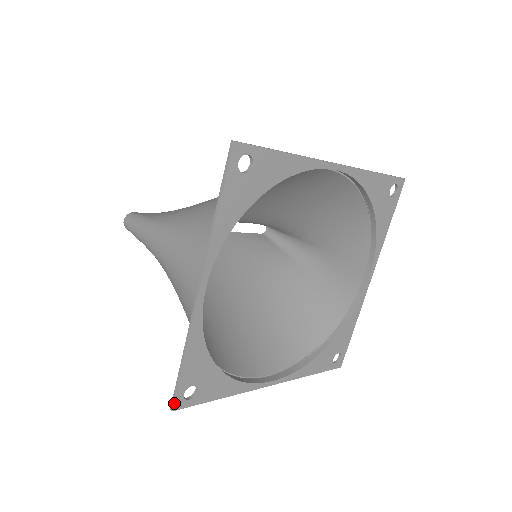
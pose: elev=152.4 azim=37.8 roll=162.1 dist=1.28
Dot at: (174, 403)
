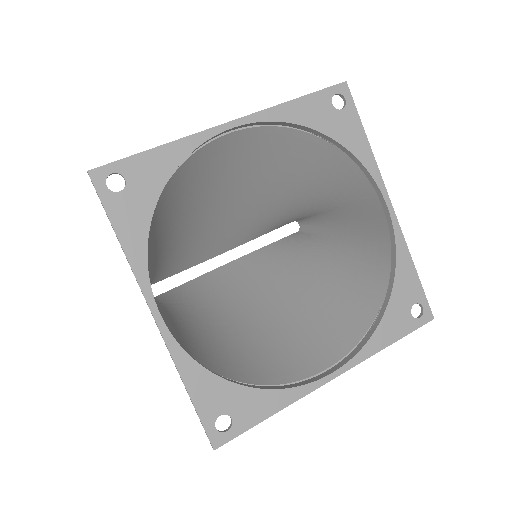
Dot at: (210, 441)
